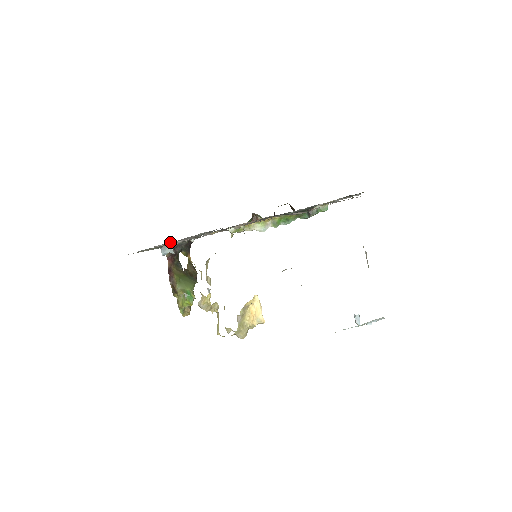
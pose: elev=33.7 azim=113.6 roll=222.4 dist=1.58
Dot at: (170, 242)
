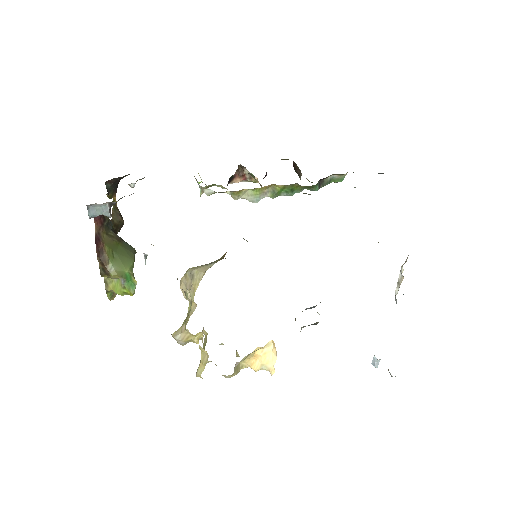
Dot at: occluded
